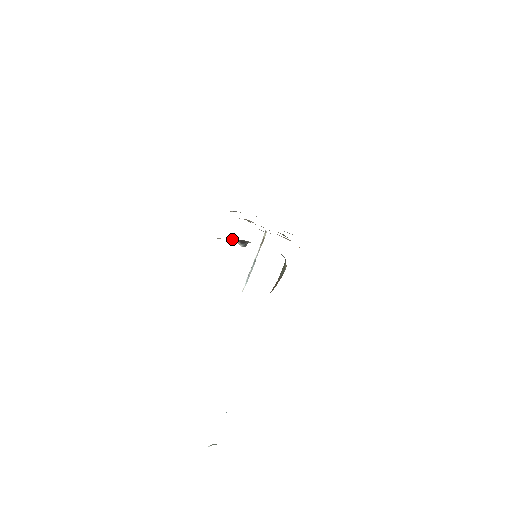
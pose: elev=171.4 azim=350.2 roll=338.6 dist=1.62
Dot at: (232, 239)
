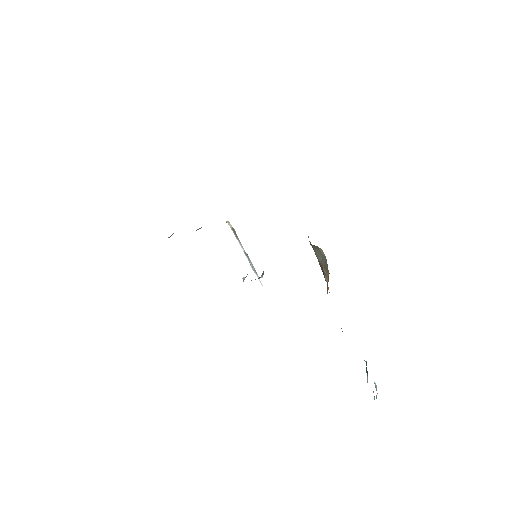
Dot at: (243, 280)
